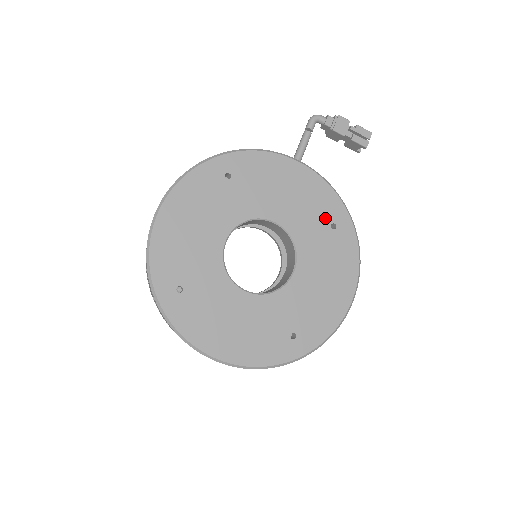
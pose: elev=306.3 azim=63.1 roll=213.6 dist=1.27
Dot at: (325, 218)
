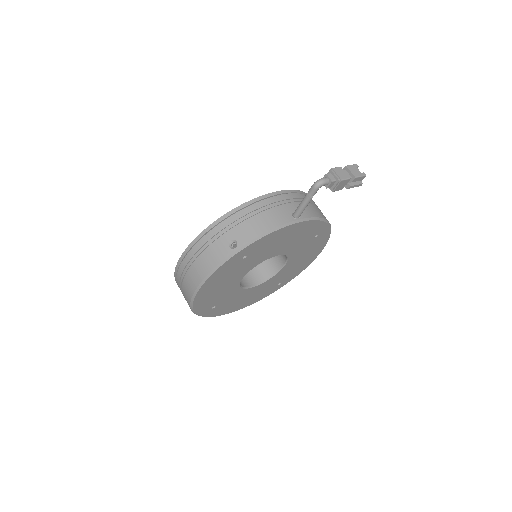
Dot at: (311, 236)
